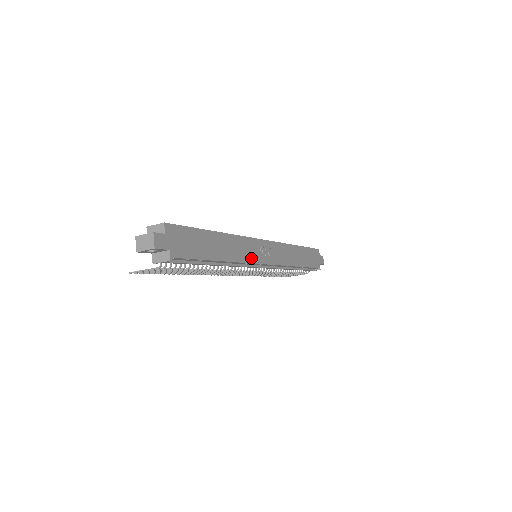
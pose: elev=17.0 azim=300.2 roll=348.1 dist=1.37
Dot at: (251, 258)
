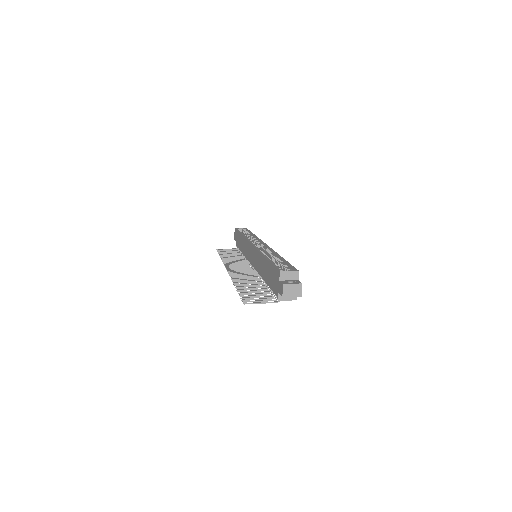
Dot at: occluded
